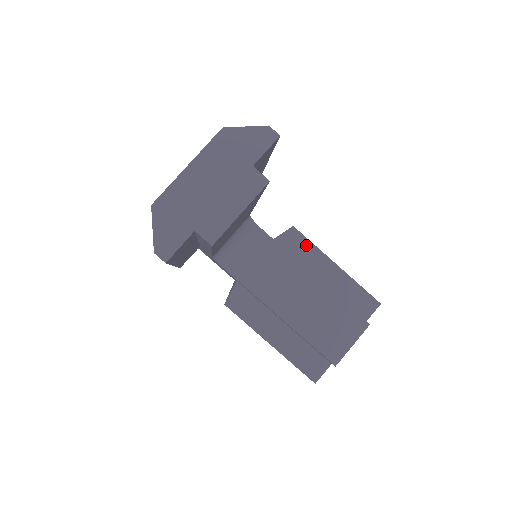
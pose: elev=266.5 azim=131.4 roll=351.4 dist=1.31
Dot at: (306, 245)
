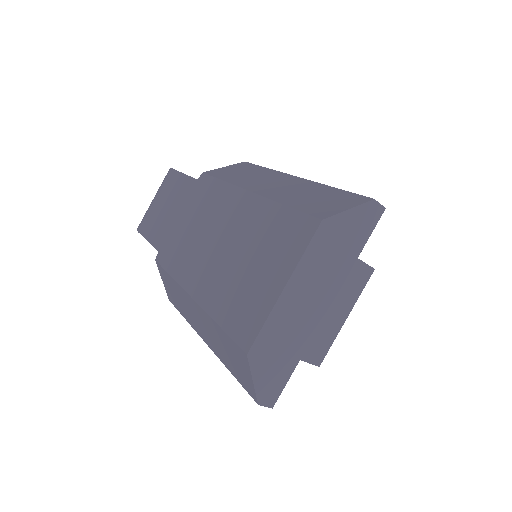
Dot at: occluded
